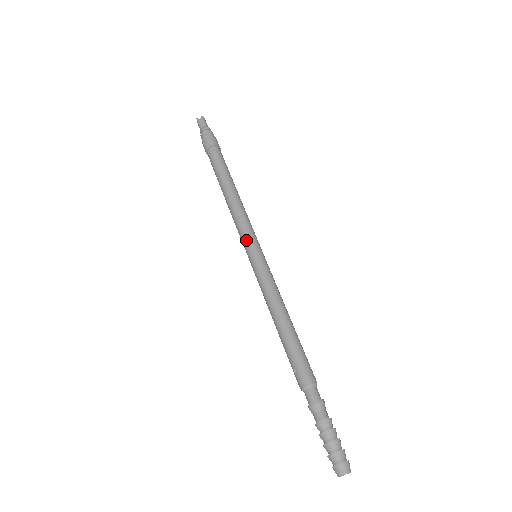
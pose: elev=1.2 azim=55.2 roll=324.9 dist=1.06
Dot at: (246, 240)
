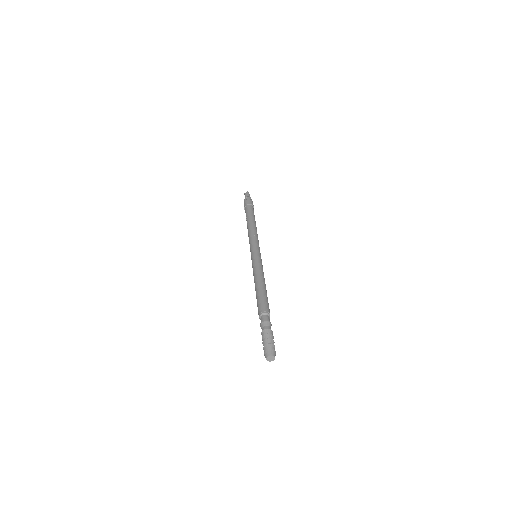
Dot at: (251, 247)
